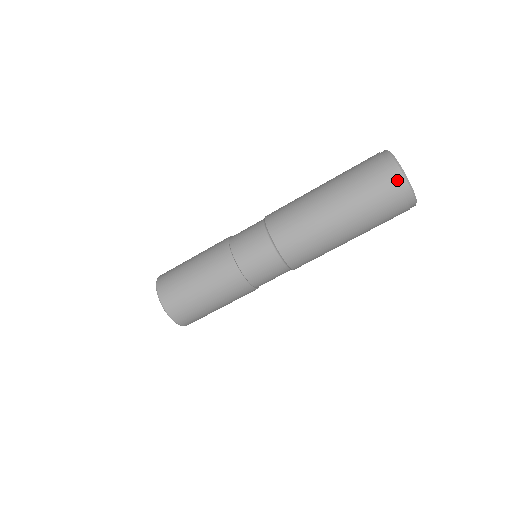
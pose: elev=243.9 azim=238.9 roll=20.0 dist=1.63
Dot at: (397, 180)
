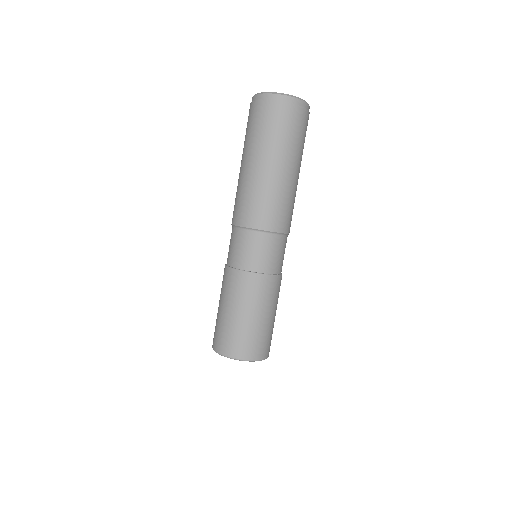
Dot at: (266, 100)
